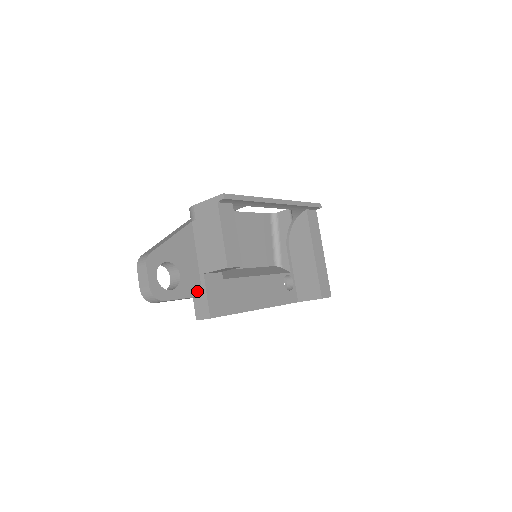
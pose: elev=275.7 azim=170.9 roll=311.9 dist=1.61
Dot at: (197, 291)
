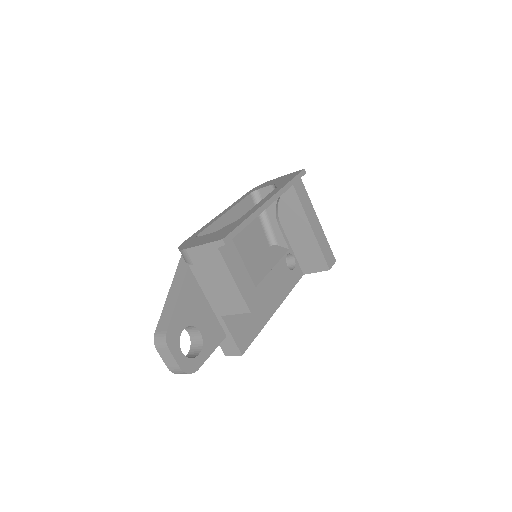
Dot at: (220, 335)
